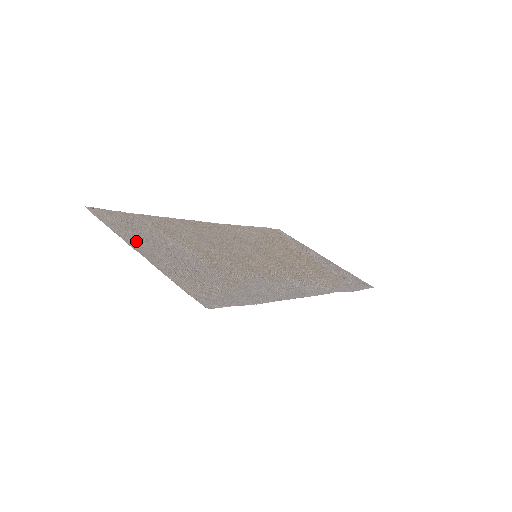
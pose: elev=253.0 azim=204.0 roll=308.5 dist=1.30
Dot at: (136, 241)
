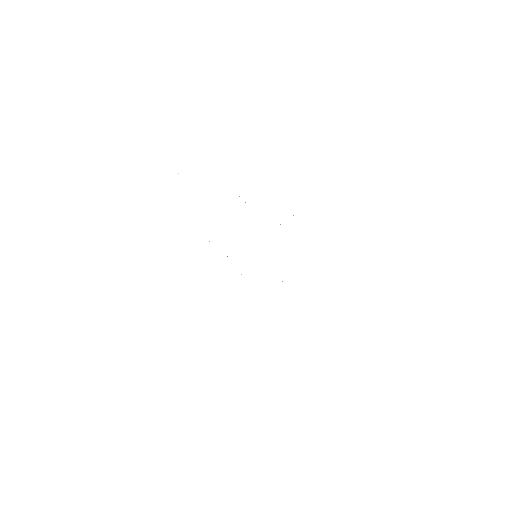
Dot at: occluded
